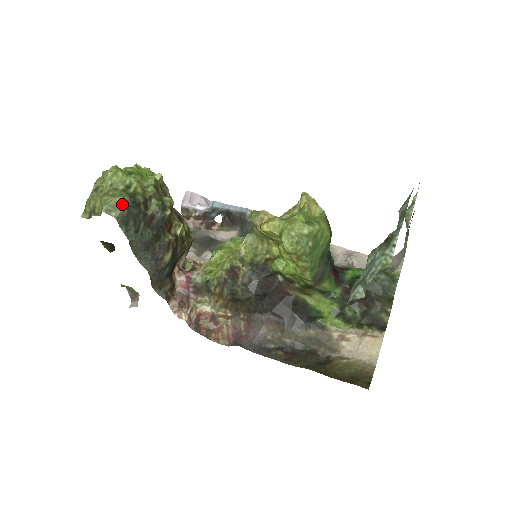
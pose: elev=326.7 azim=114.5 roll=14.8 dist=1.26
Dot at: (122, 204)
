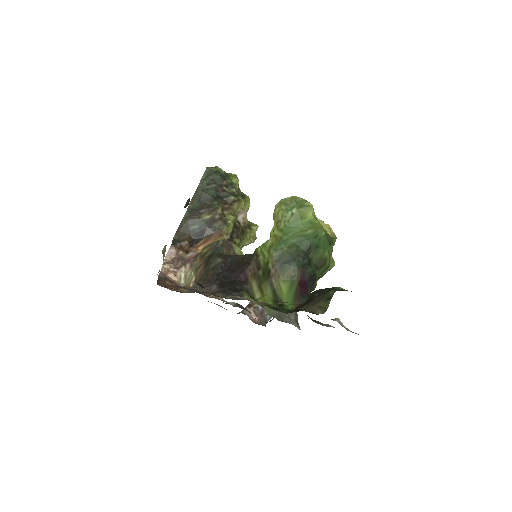
Dot at: (218, 169)
